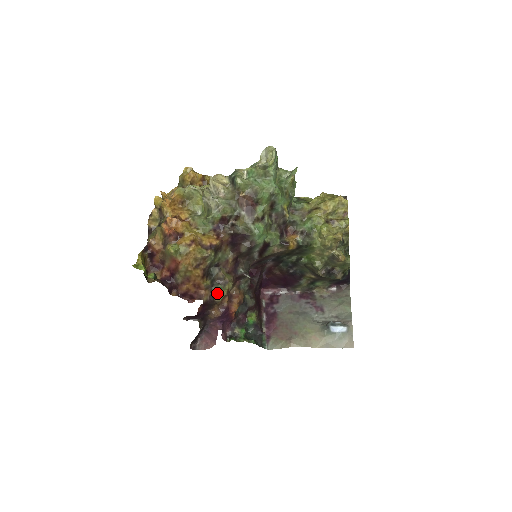
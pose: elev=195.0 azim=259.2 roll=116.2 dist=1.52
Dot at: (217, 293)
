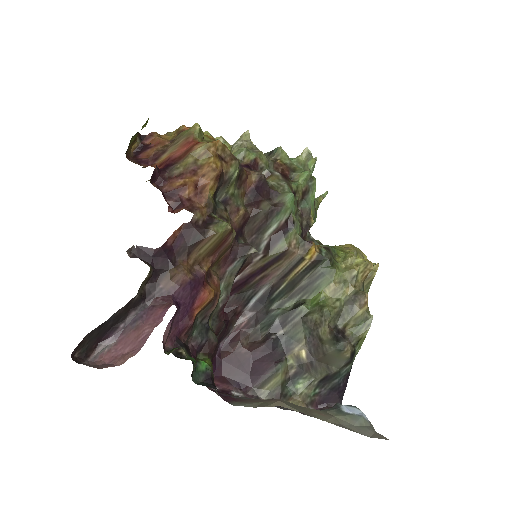
Dot at: (218, 220)
